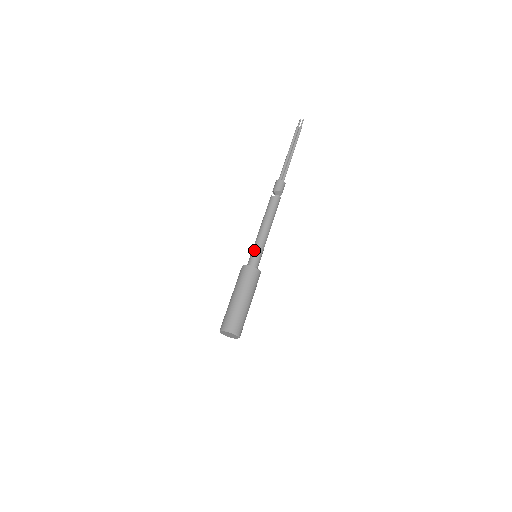
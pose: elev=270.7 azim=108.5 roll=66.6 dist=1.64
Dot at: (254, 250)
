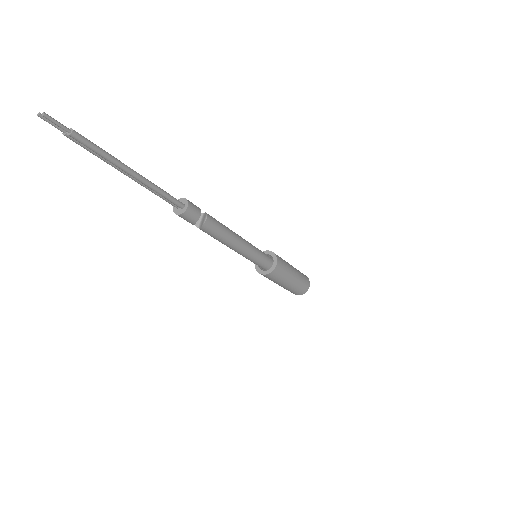
Dot at: occluded
